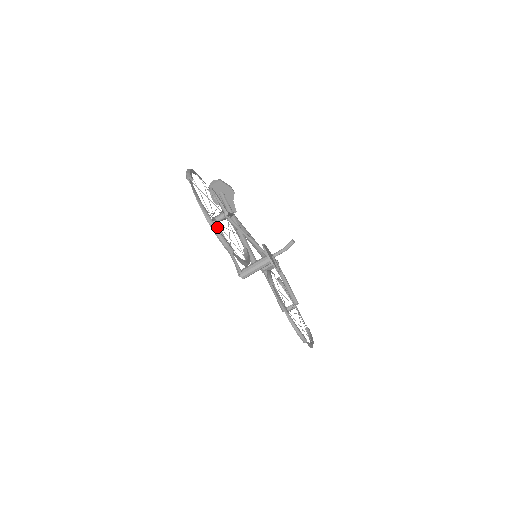
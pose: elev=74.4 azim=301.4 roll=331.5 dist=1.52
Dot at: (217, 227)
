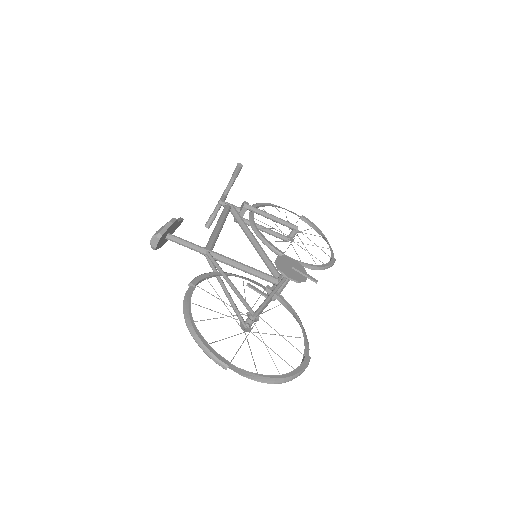
Dot at: (250, 325)
